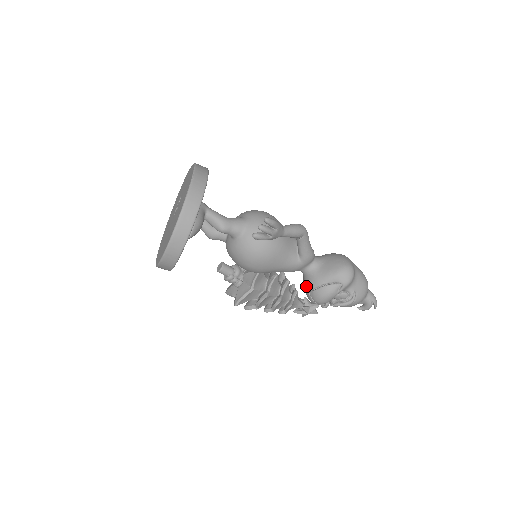
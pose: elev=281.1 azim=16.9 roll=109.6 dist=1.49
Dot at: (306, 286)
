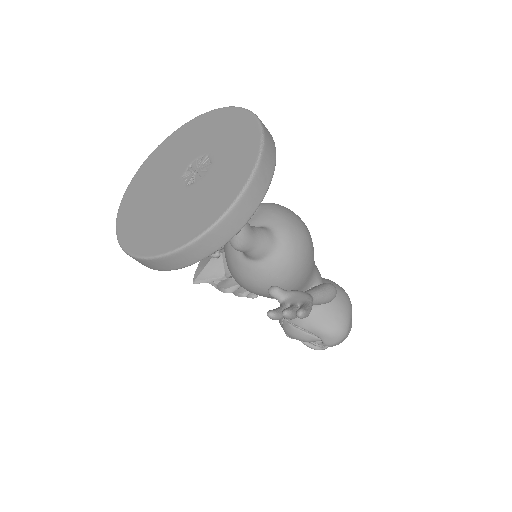
Dot at: occluded
